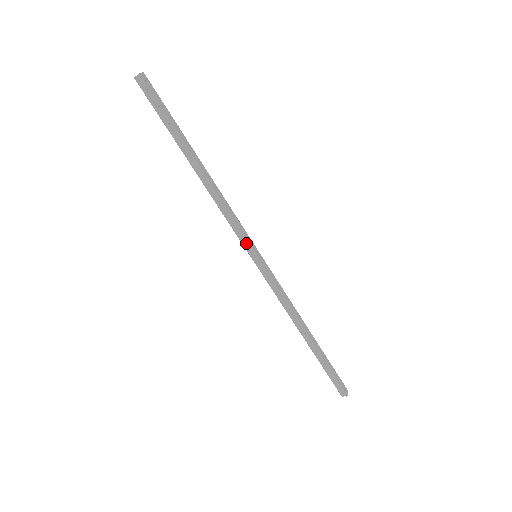
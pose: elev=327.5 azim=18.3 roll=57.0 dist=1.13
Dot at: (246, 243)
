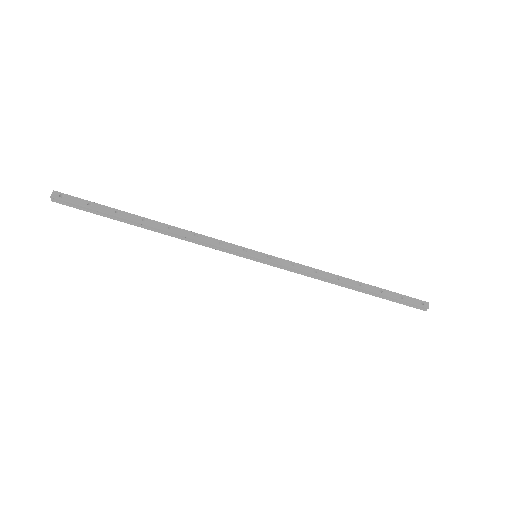
Dot at: (239, 253)
